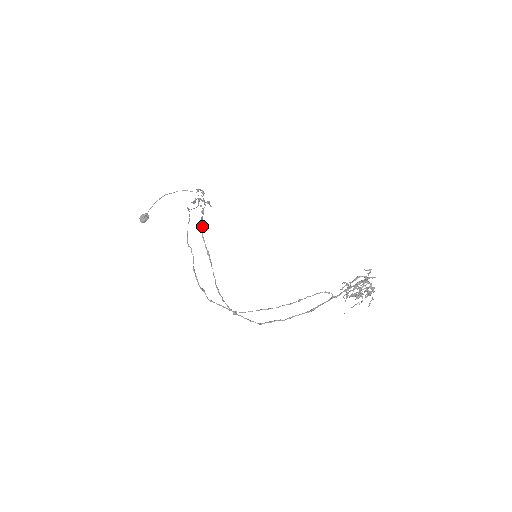
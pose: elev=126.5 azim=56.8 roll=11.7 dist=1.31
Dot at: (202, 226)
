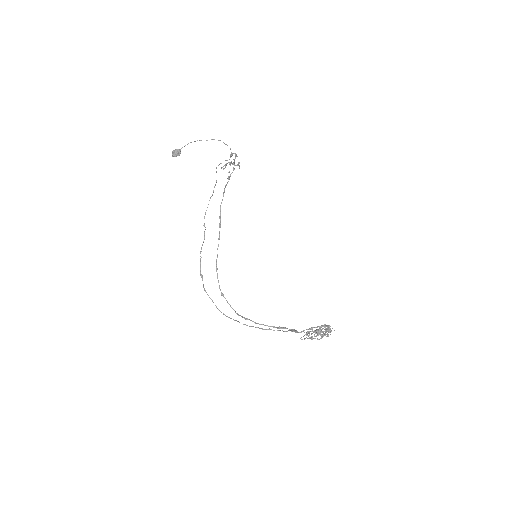
Dot at: (223, 195)
